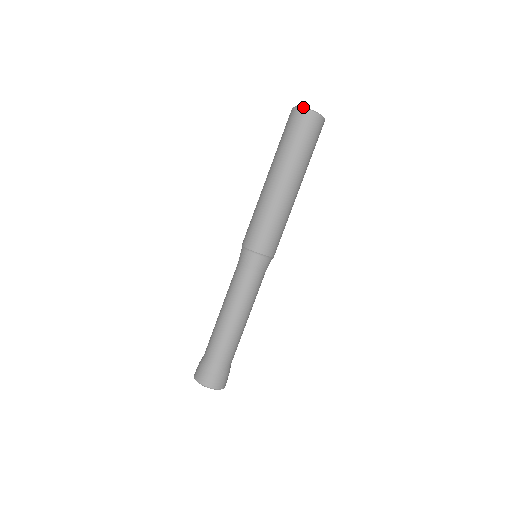
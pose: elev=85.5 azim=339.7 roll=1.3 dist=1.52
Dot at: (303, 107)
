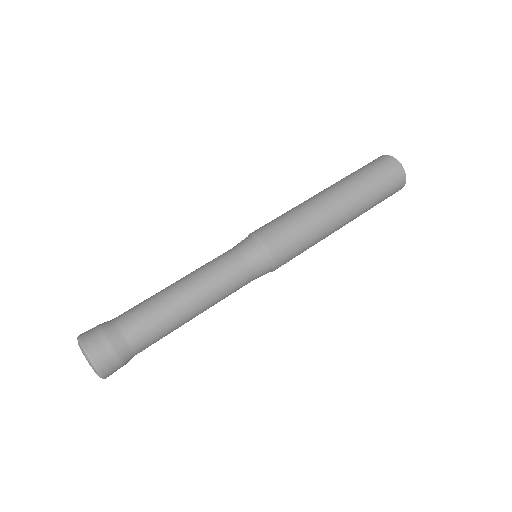
Dot at: occluded
